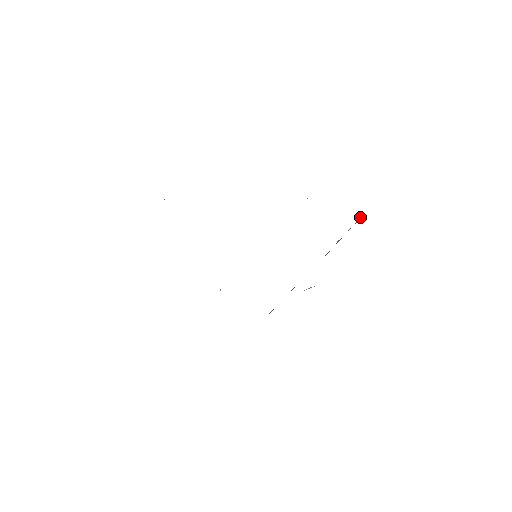
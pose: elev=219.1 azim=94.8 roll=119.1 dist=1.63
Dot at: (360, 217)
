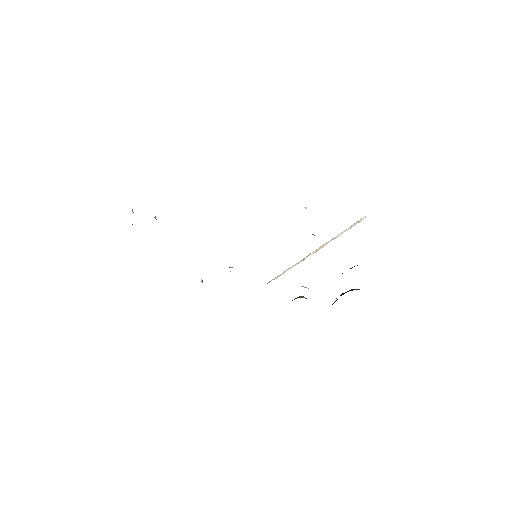
Dot at: occluded
